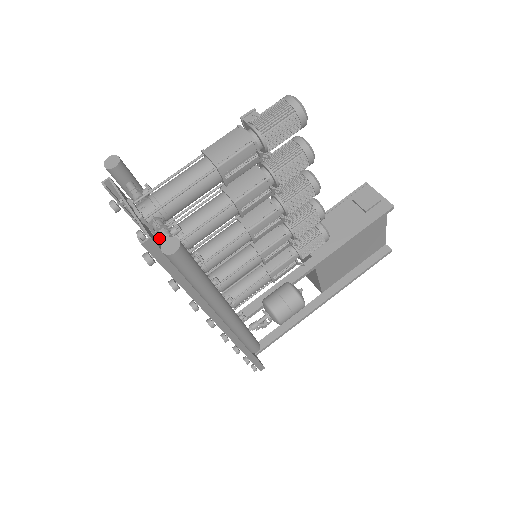
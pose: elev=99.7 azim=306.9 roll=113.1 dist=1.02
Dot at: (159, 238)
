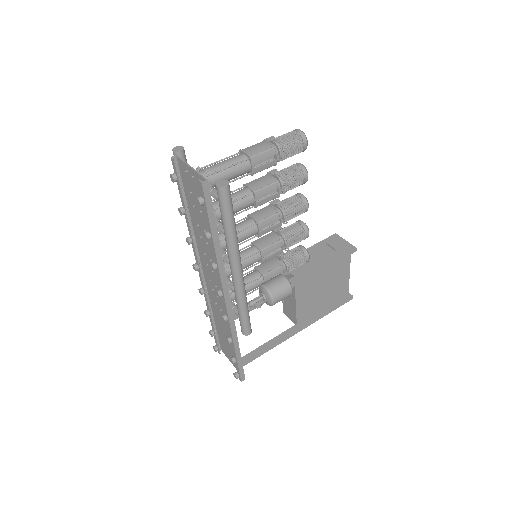
Dot at: occluded
